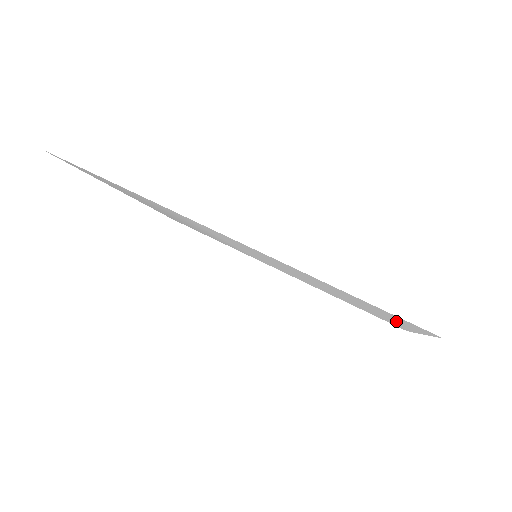
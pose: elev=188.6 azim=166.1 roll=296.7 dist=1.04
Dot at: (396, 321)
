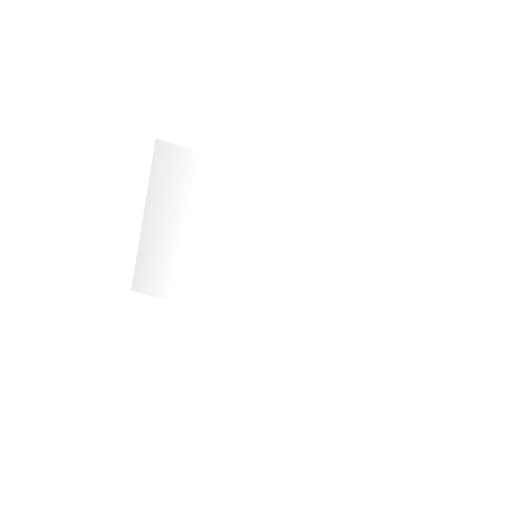
Dot at: (359, 265)
